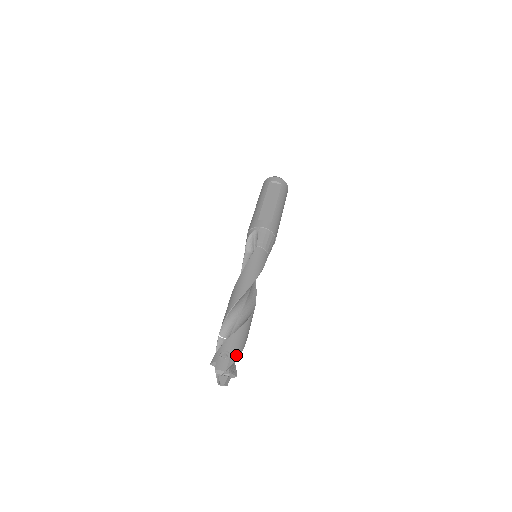
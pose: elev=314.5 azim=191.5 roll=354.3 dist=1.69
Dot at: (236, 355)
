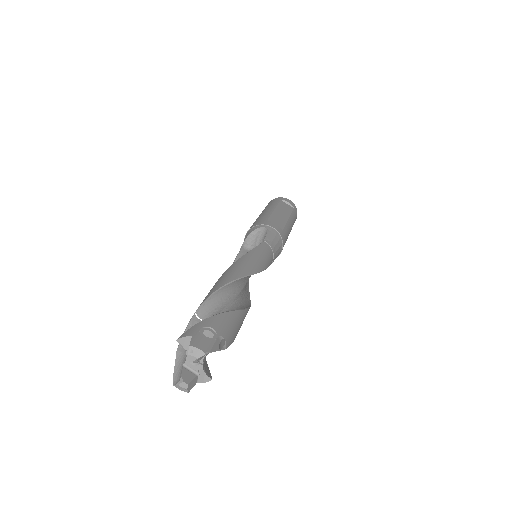
Dot at: (225, 342)
